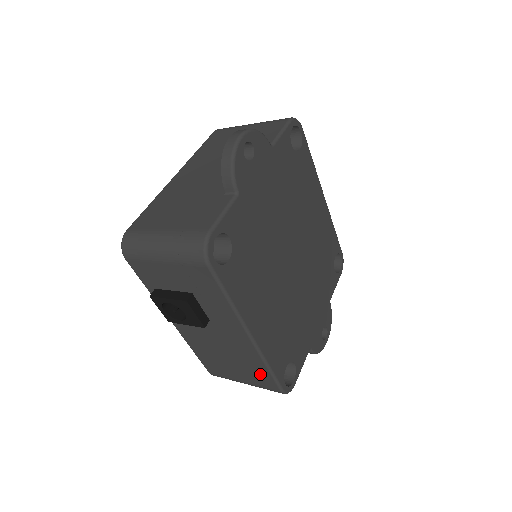
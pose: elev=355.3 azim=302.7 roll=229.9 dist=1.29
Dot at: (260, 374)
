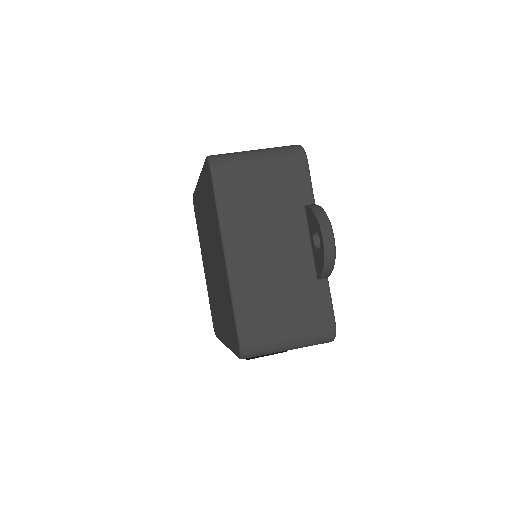
Dot at: occluded
